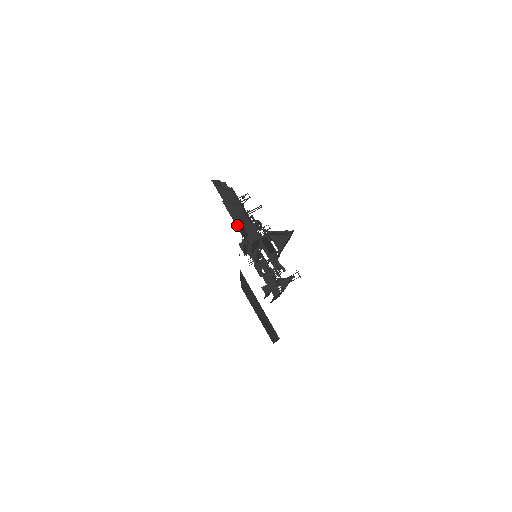
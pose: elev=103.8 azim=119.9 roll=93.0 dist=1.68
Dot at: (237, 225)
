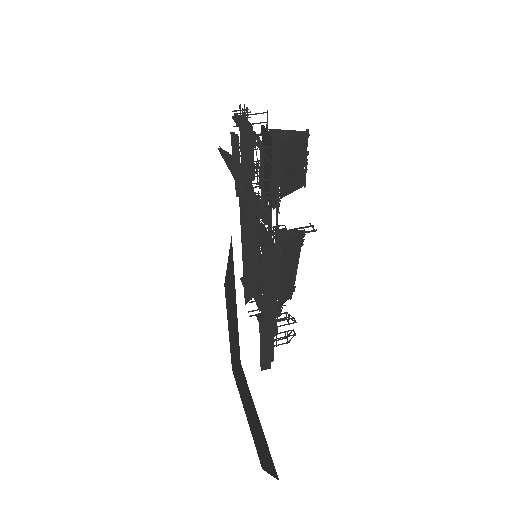
Dot at: (232, 172)
